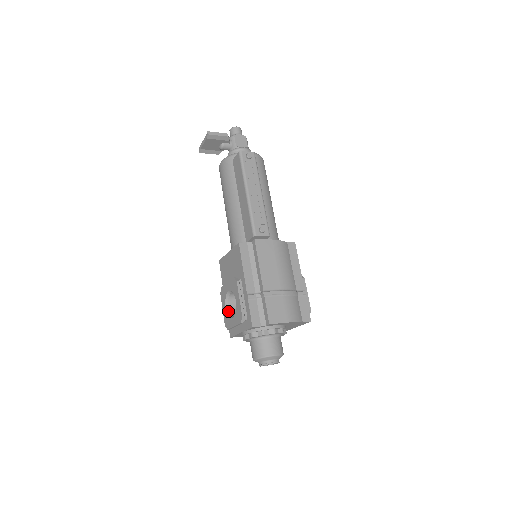
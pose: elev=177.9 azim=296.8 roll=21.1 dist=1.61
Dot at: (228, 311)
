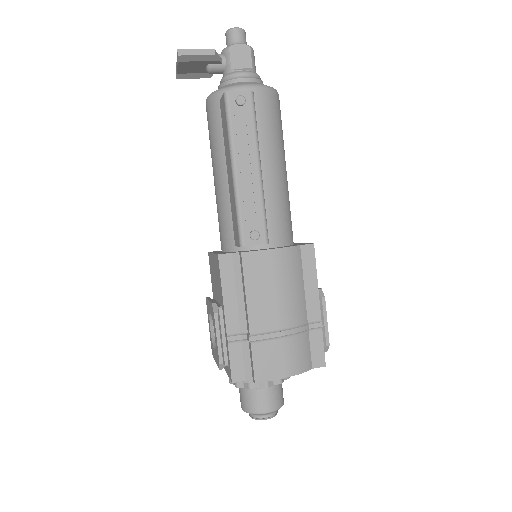
Dot at: (212, 334)
